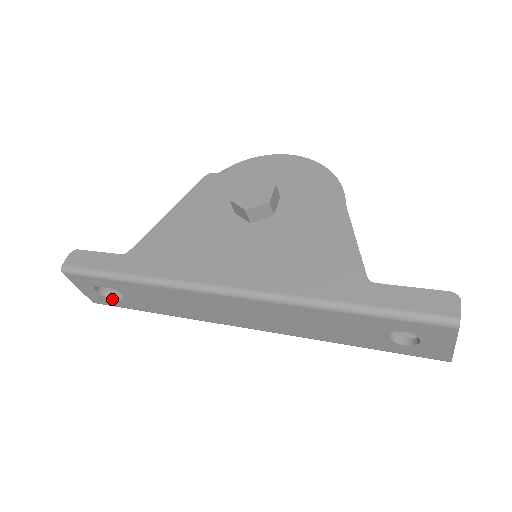
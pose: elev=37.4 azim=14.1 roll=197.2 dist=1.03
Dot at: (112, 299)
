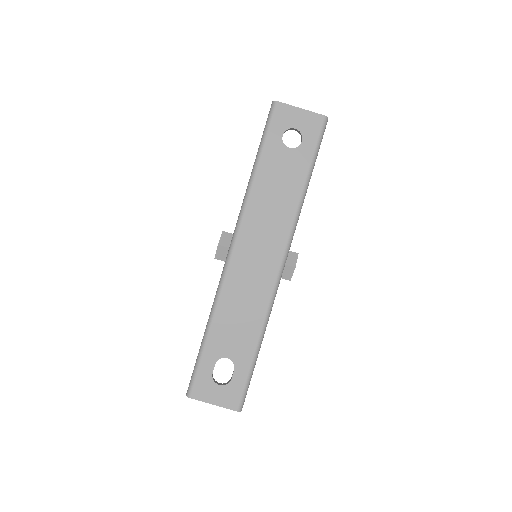
Dot at: (233, 379)
